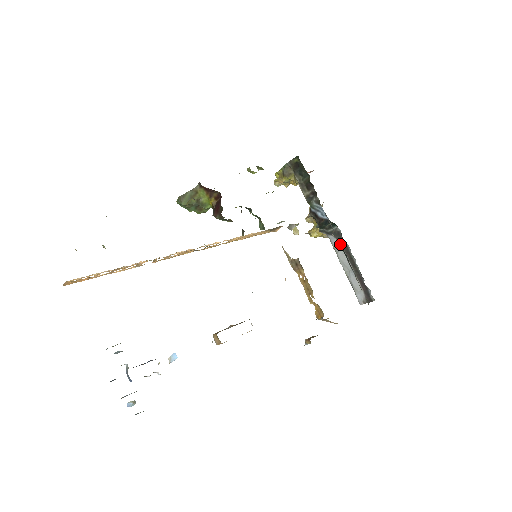
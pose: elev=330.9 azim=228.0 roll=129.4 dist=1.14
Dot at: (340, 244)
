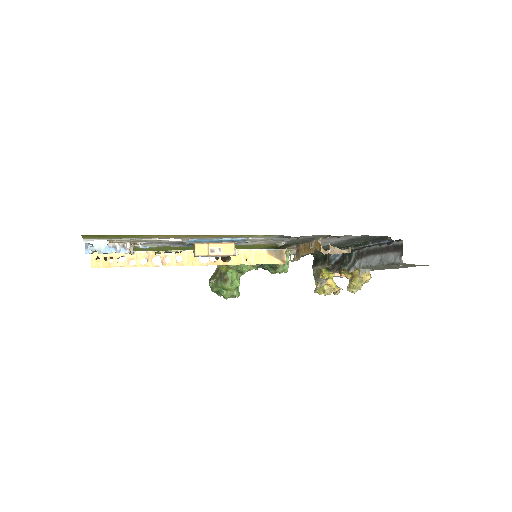
Dot at: (354, 248)
